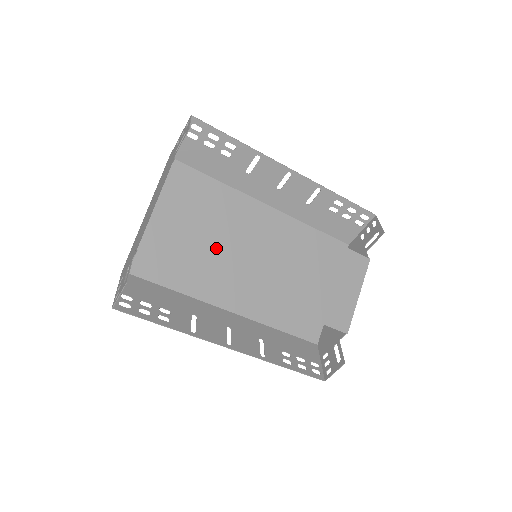
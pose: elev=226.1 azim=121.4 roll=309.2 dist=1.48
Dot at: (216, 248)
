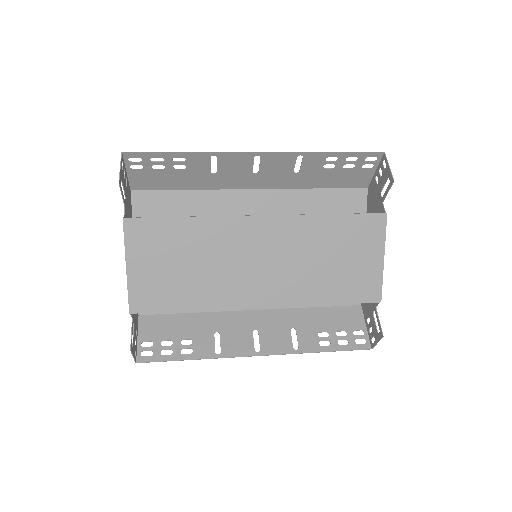
Dot at: (203, 280)
